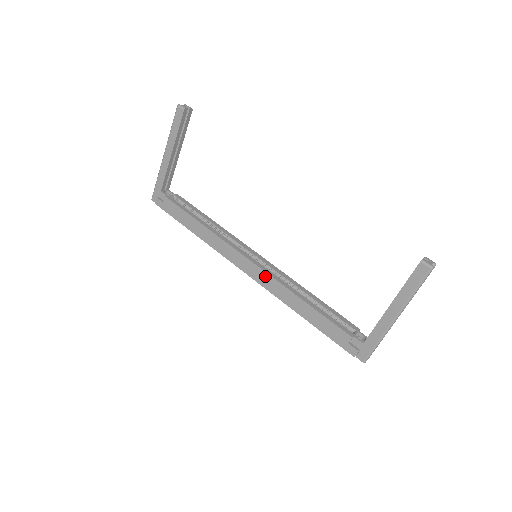
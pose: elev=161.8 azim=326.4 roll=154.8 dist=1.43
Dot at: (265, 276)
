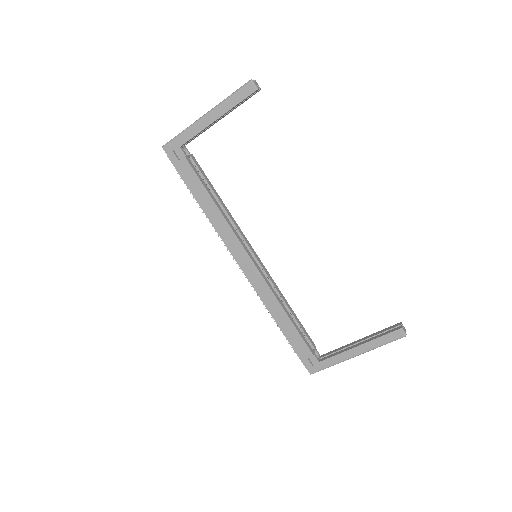
Dot at: (260, 279)
